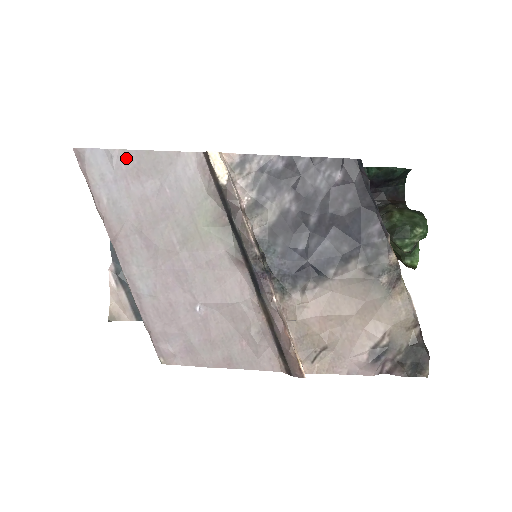
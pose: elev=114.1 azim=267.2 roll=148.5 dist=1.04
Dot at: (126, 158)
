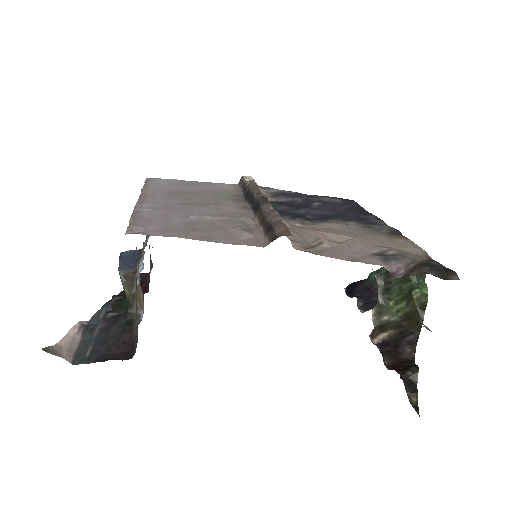
Dot at: (181, 182)
